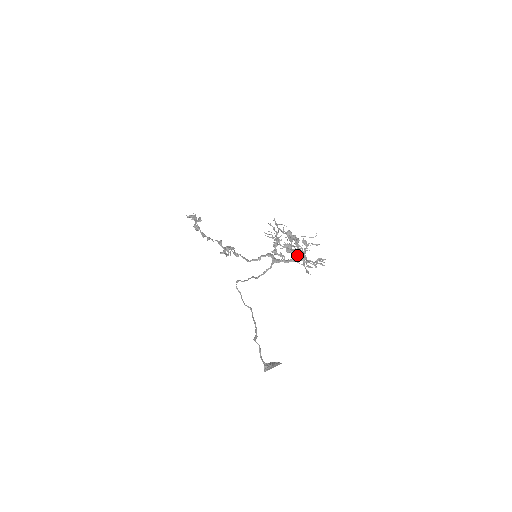
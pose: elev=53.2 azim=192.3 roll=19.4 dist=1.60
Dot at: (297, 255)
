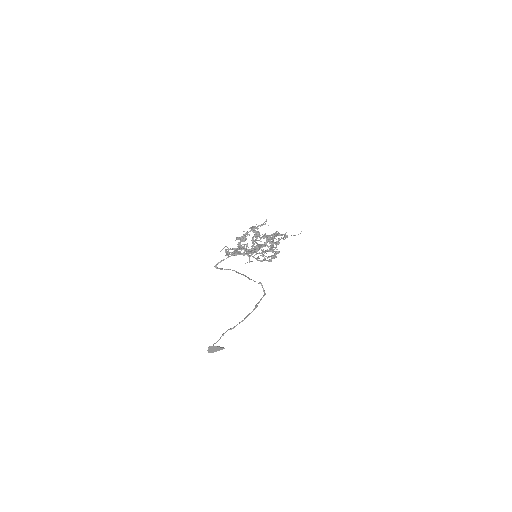
Dot at: (242, 246)
